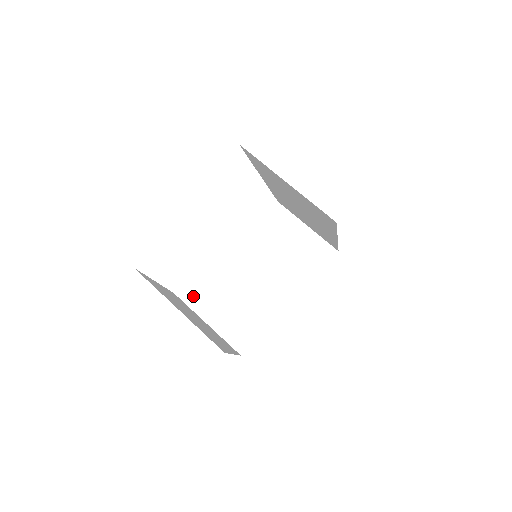
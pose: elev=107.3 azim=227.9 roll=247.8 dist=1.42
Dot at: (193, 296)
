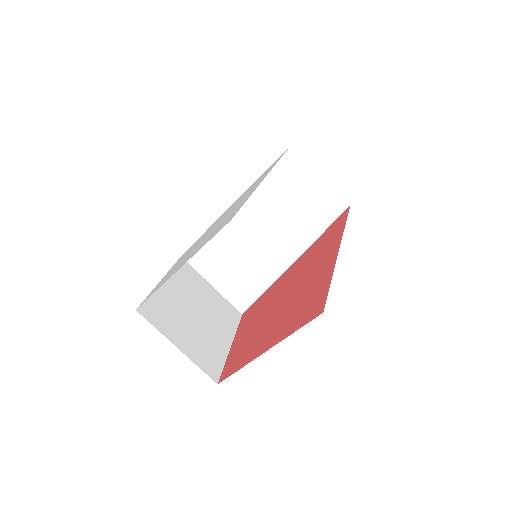
Dot at: (199, 259)
